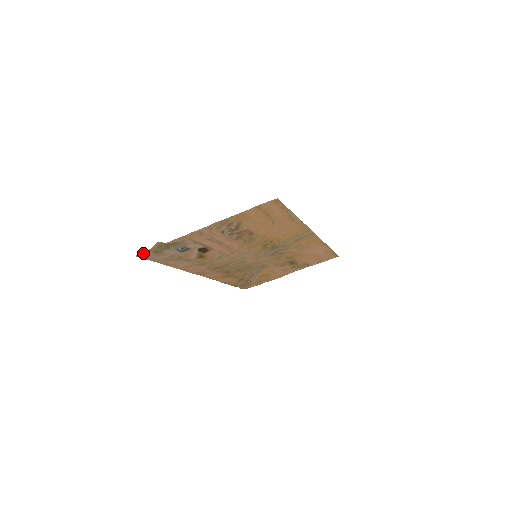
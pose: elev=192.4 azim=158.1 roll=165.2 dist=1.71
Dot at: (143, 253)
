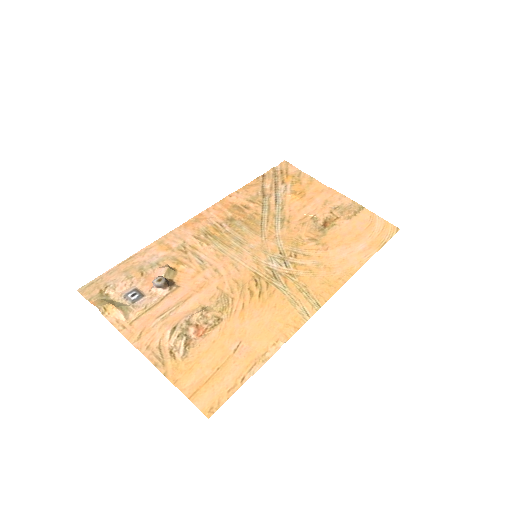
Dot at: (85, 294)
